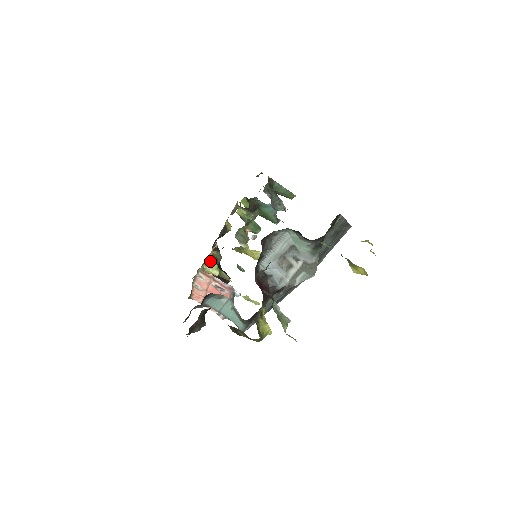
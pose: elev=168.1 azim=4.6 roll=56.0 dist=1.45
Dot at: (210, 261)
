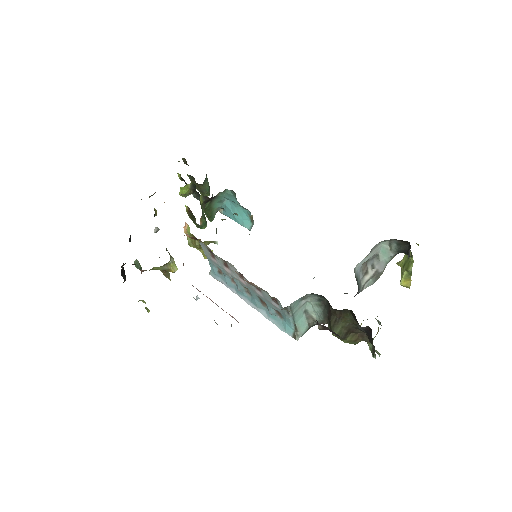
Dot at: (169, 253)
